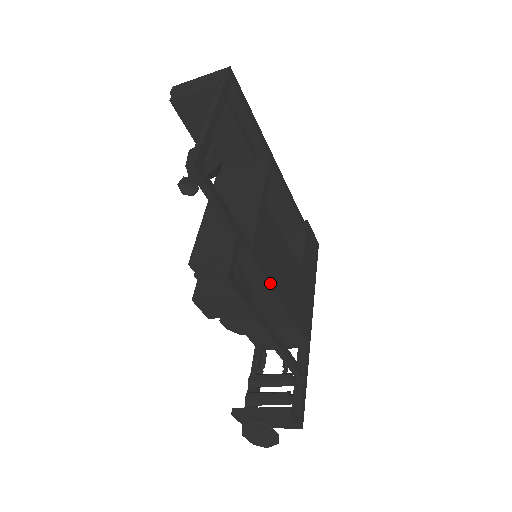
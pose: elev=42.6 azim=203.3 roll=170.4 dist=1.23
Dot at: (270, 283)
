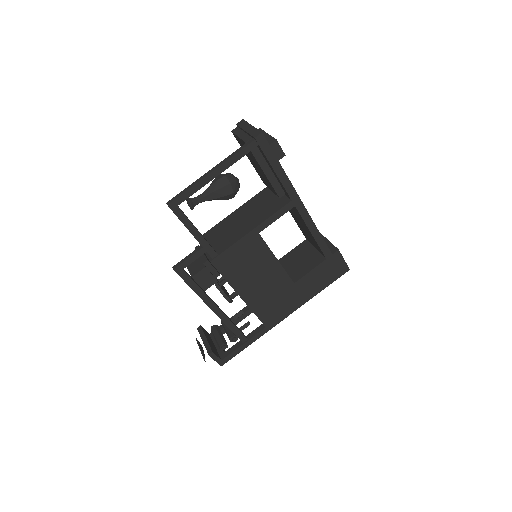
Dot at: (230, 282)
